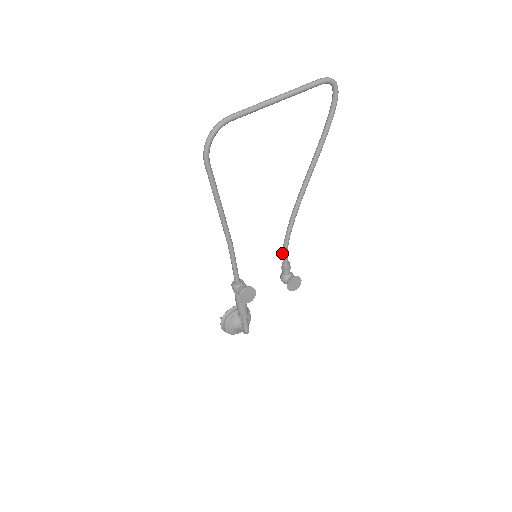
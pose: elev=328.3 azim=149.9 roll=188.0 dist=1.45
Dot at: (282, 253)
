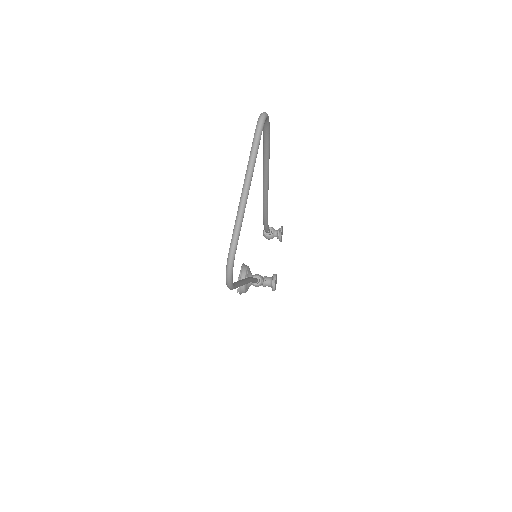
Dot at: (265, 231)
